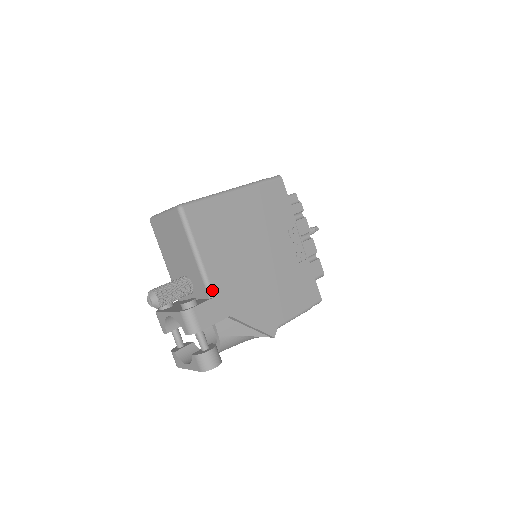
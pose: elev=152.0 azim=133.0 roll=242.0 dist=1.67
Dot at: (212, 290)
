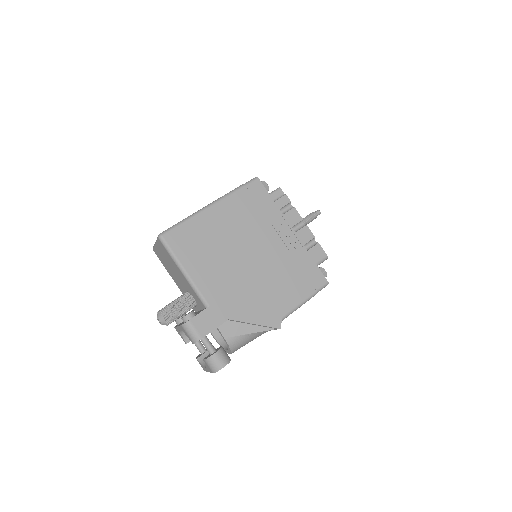
Dot at: (206, 300)
